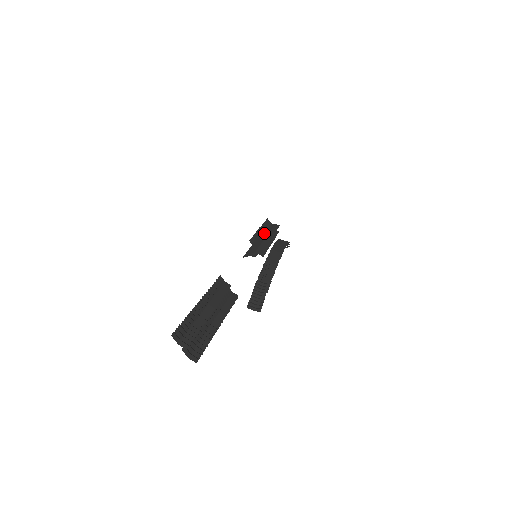
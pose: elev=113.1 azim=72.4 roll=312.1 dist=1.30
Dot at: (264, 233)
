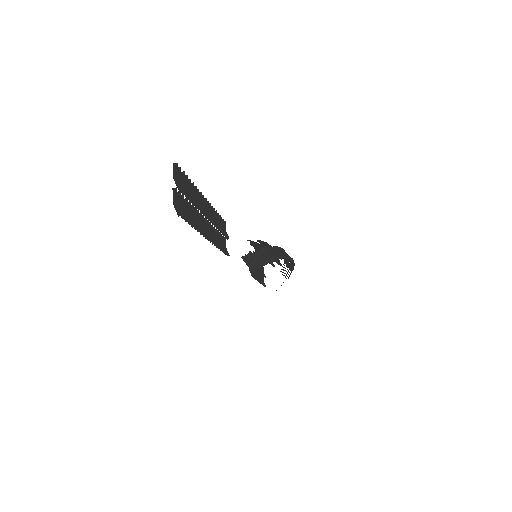
Dot at: occluded
